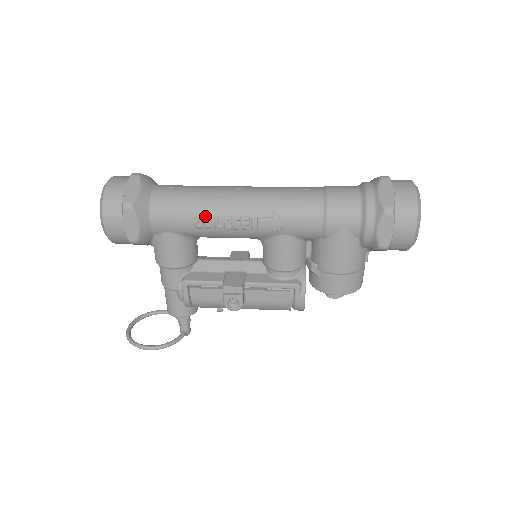
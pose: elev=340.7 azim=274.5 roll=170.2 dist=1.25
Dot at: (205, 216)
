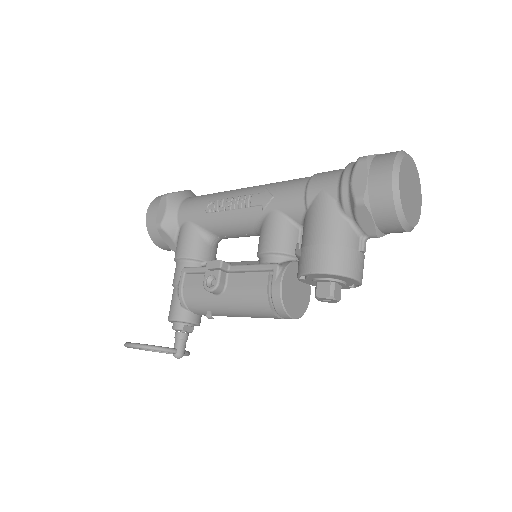
Dot at: (215, 201)
